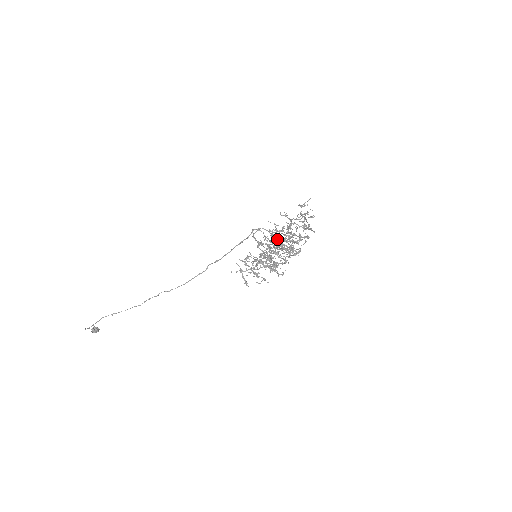
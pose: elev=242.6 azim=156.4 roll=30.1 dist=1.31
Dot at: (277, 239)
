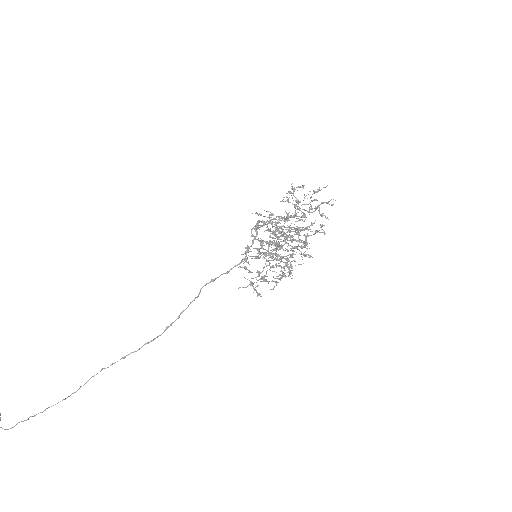
Dot at: (276, 228)
